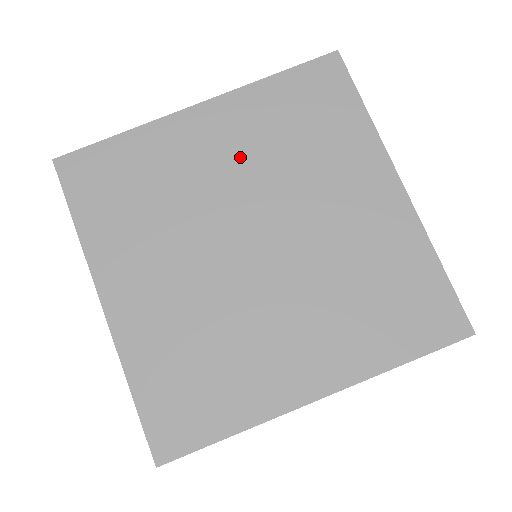
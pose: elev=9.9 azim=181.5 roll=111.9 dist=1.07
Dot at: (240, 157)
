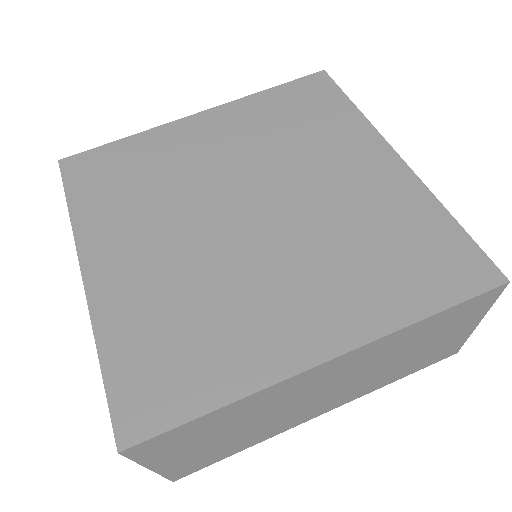
Dot at: (235, 146)
